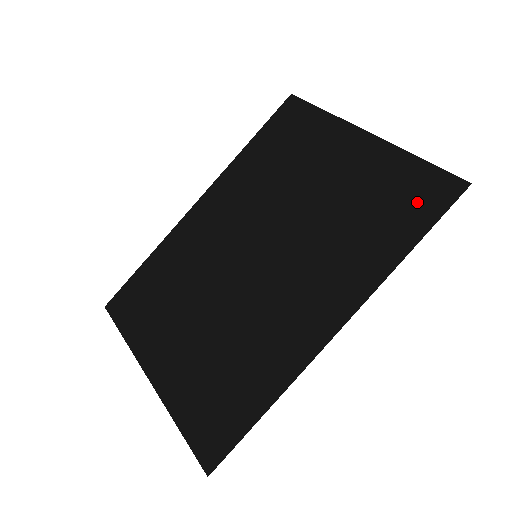
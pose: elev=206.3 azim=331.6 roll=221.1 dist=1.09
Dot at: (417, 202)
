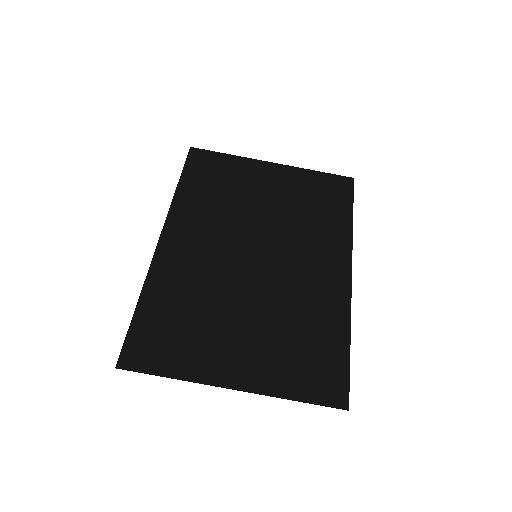
Dot at: (335, 193)
